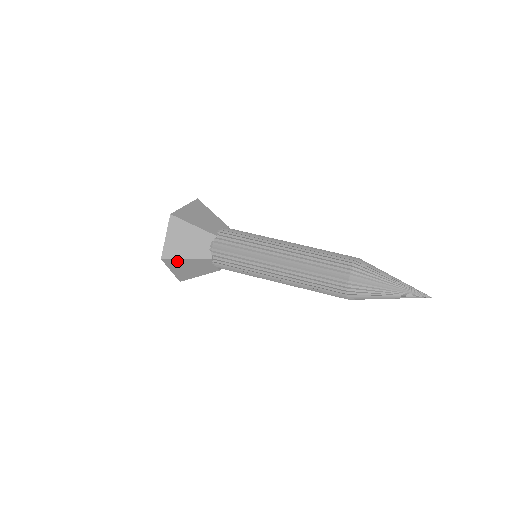
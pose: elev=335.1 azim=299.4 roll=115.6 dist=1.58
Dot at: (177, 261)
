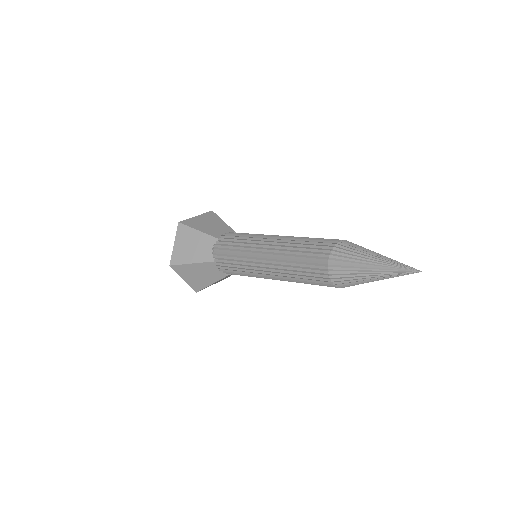
Dot at: (184, 267)
